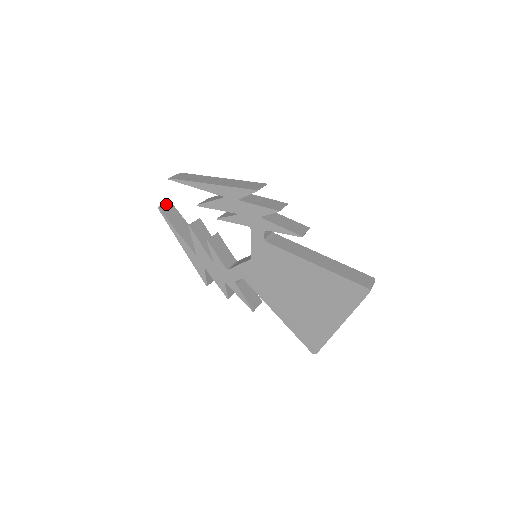
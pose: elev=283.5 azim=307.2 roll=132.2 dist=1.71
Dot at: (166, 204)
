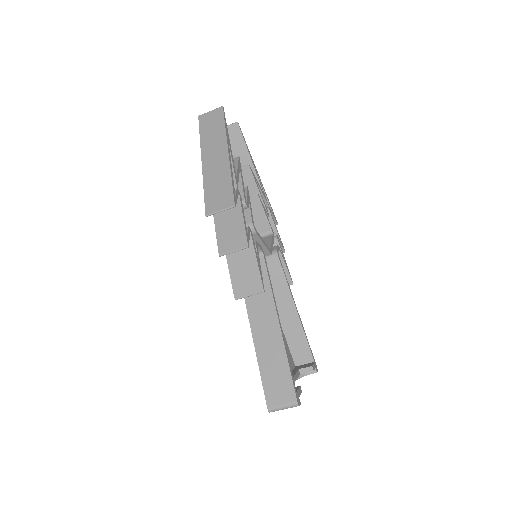
Dot at: (229, 126)
